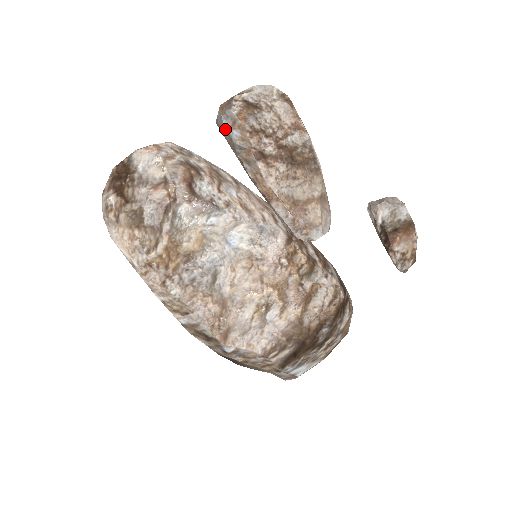
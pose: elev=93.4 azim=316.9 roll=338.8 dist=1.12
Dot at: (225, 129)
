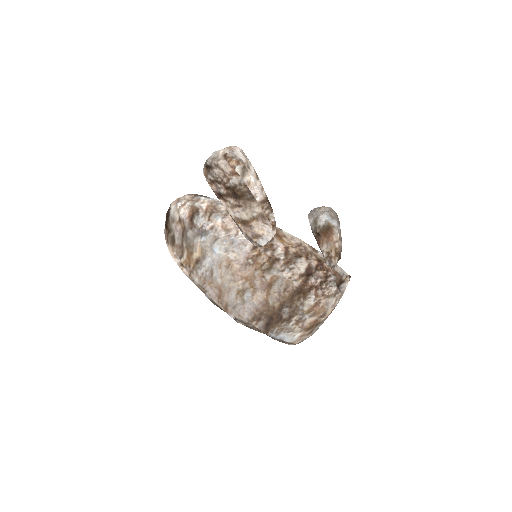
Dot at: occluded
